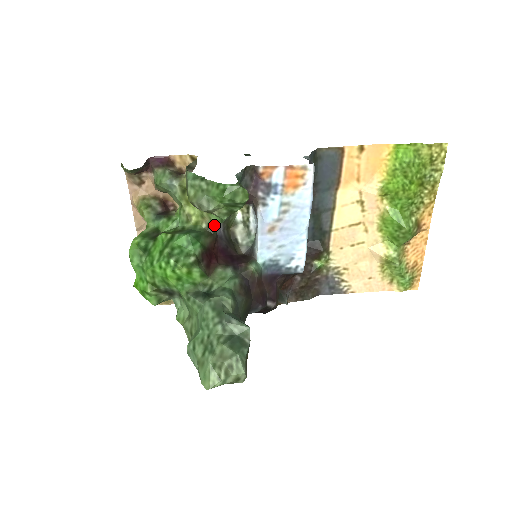
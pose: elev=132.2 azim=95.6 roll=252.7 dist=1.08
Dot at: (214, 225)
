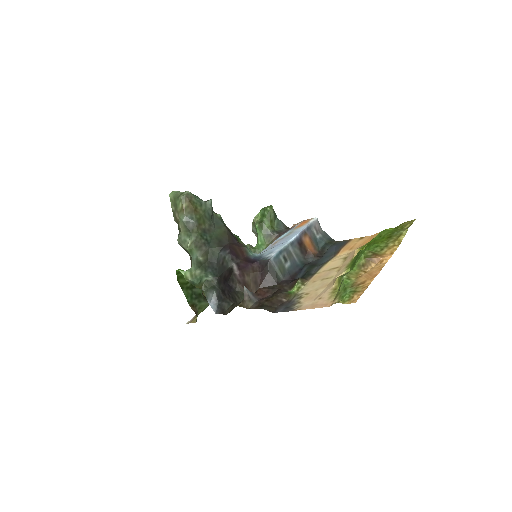
Dot at: (253, 247)
